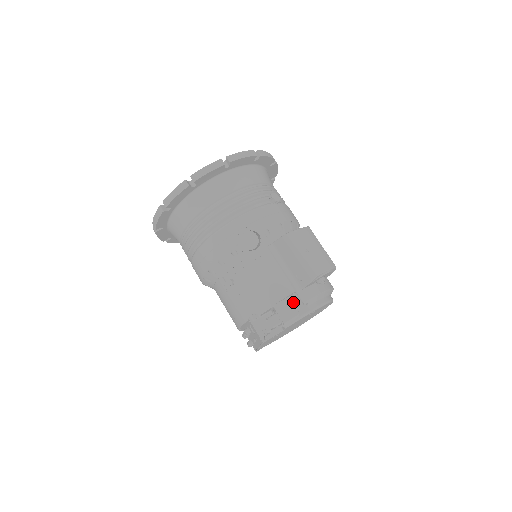
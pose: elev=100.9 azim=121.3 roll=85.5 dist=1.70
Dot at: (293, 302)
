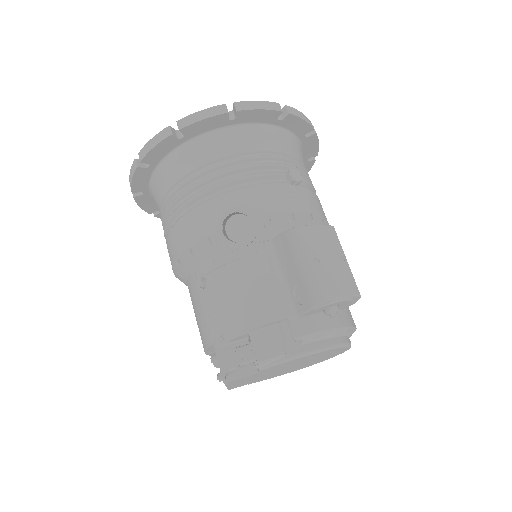
Dot at: (280, 333)
